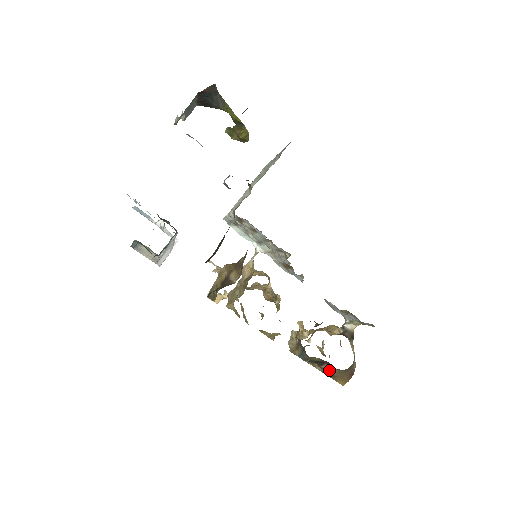
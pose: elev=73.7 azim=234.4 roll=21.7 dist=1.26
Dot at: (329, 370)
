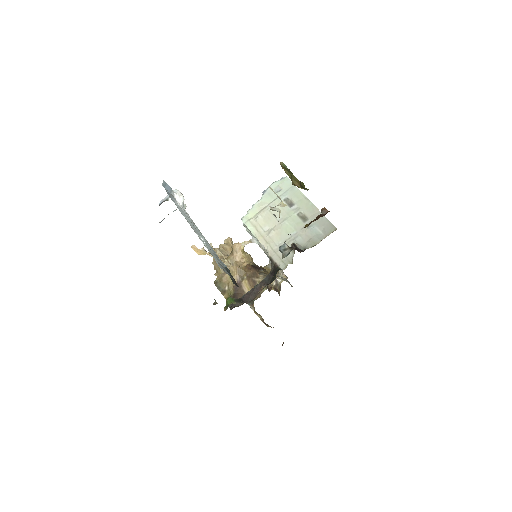
Dot at: (269, 326)
